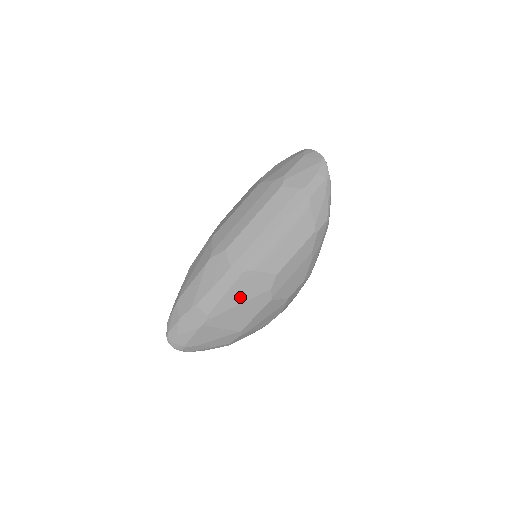
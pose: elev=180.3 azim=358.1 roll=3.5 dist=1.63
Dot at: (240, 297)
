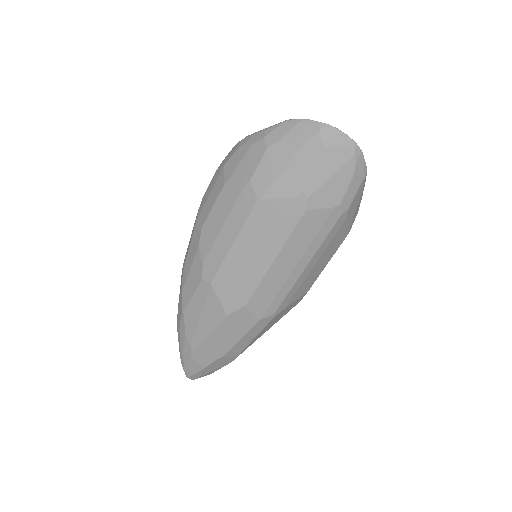
Dot at: (269, 327)
